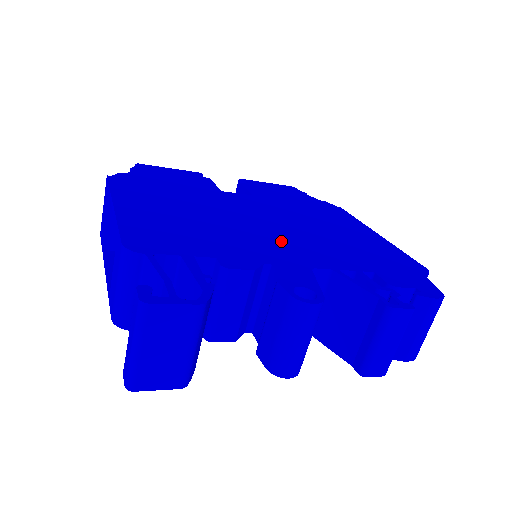
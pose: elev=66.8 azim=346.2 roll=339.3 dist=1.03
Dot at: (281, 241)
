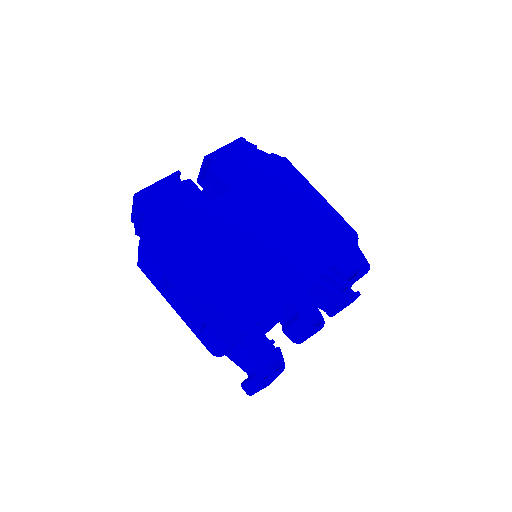
Dot at: (280, 263)
